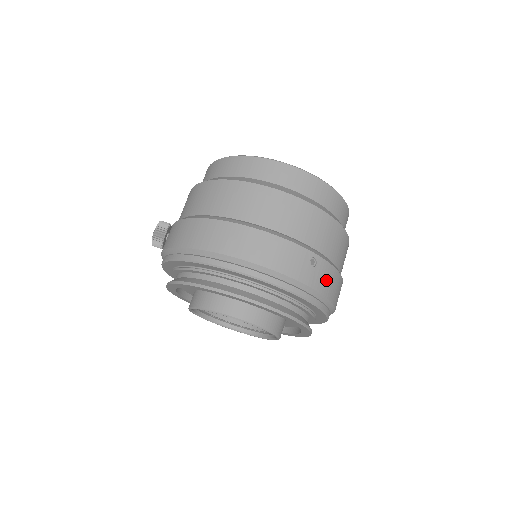
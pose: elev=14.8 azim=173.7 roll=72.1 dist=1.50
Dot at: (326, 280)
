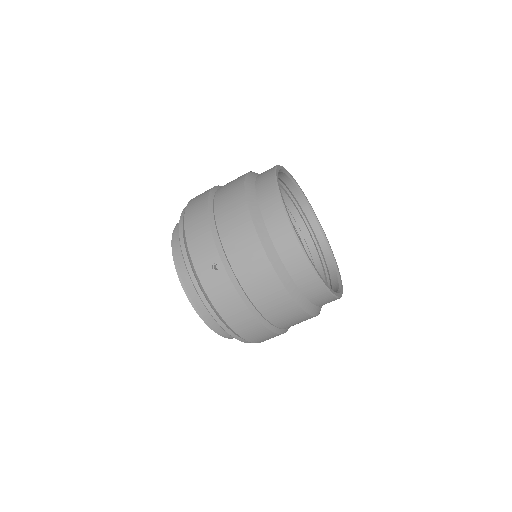
Dot at: (220, 291)
